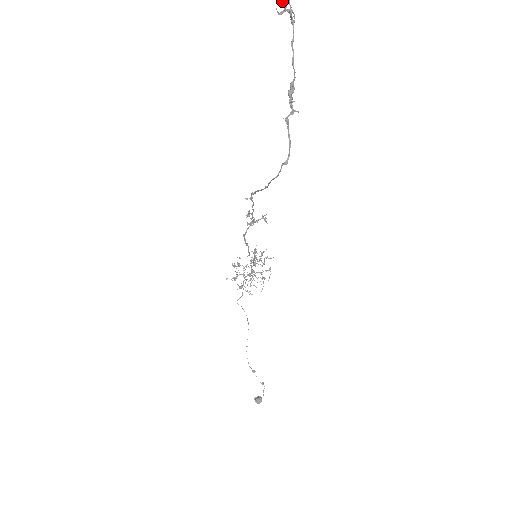
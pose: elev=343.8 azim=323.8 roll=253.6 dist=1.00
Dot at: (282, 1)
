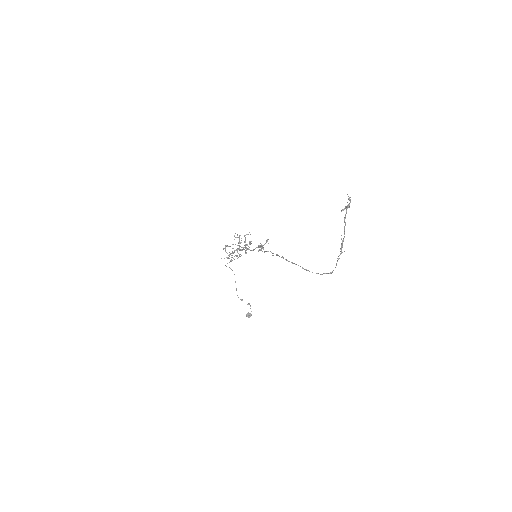
Dot at: (346, 207)
